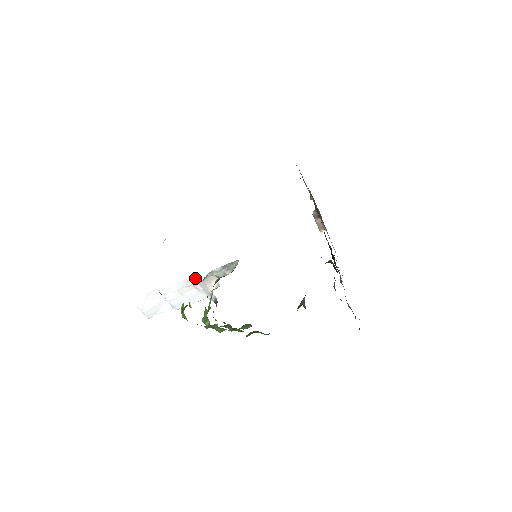
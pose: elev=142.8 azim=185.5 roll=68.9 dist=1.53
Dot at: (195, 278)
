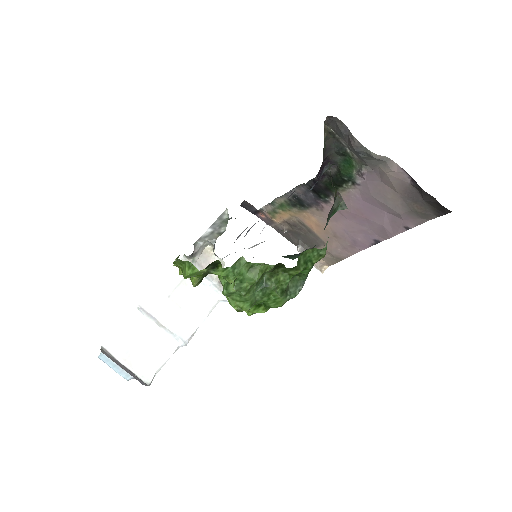
Dot at: (183, 260)
